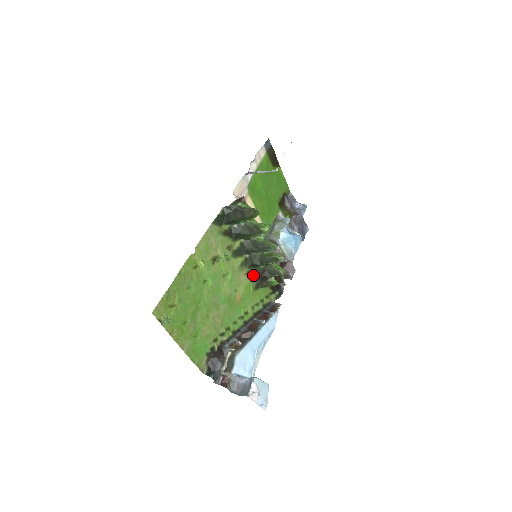
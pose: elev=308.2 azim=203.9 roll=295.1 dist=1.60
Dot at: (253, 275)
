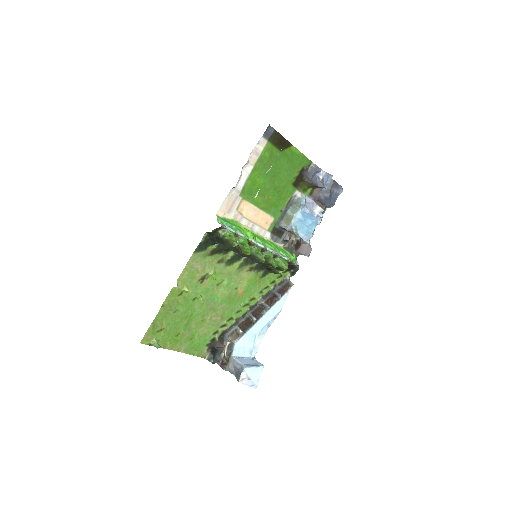
Dot at: (258, 267)
